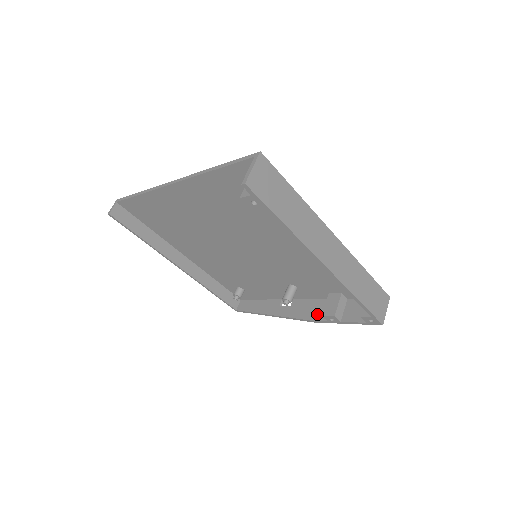
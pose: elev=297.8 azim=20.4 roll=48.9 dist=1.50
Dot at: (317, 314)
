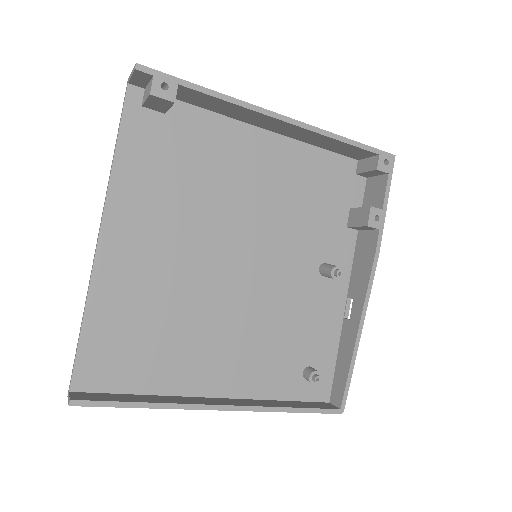
Dot at: (369, 249)
